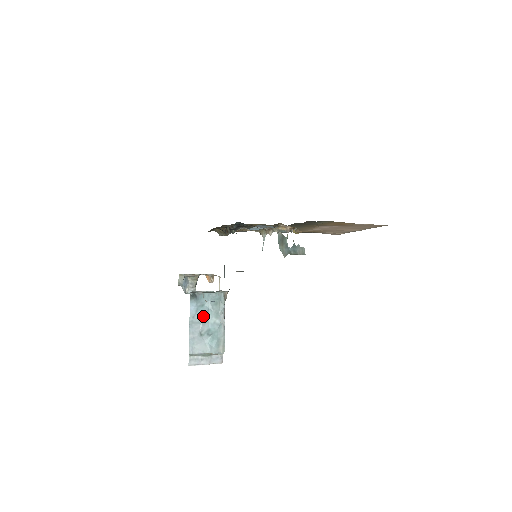
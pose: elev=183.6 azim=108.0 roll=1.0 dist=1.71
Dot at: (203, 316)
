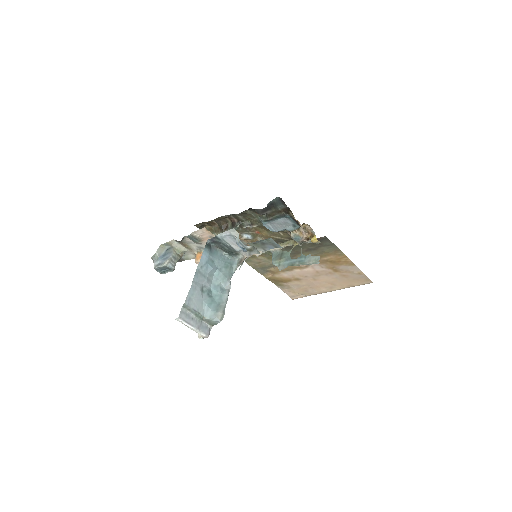
Dot at: (210, 272)
